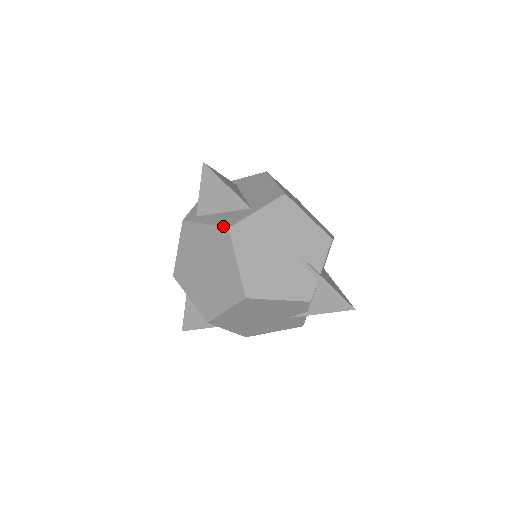
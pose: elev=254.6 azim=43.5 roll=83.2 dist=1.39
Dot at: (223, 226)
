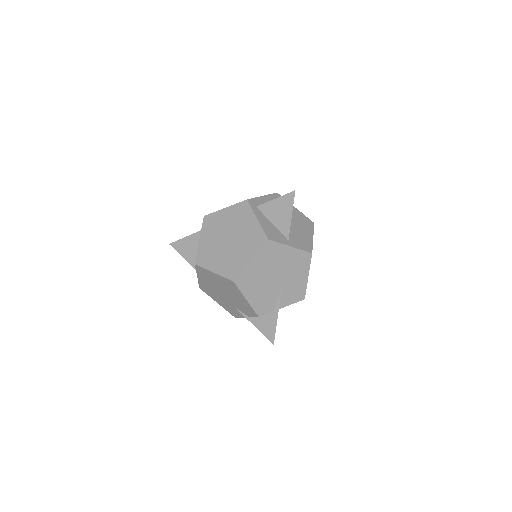
Dot at: (266, 234)
